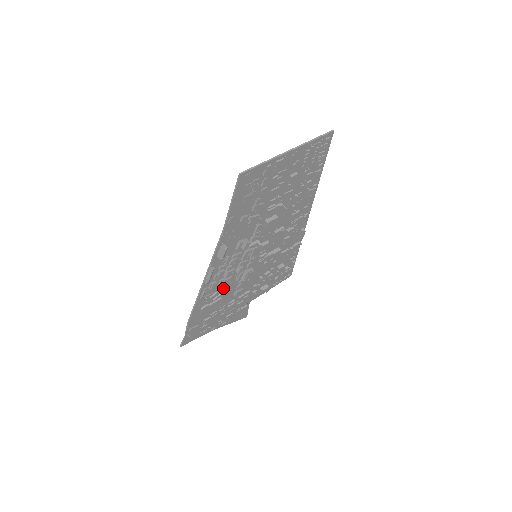
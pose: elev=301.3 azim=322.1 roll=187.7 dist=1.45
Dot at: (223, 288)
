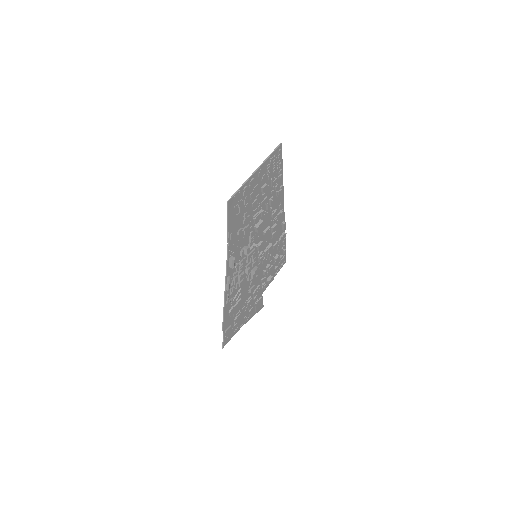
Dot at: (240, 290)
